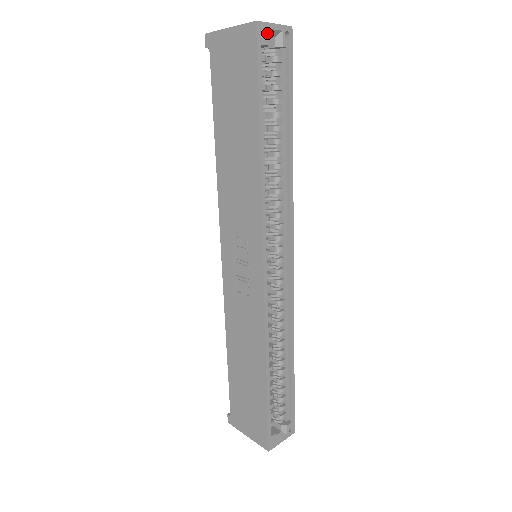
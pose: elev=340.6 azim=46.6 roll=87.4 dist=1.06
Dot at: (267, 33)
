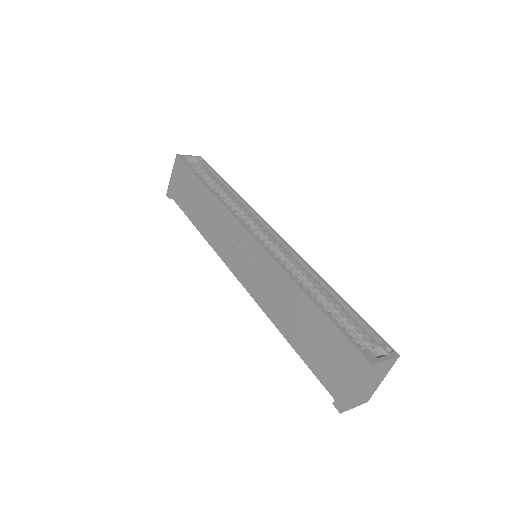
Dot at: (186, 157)
